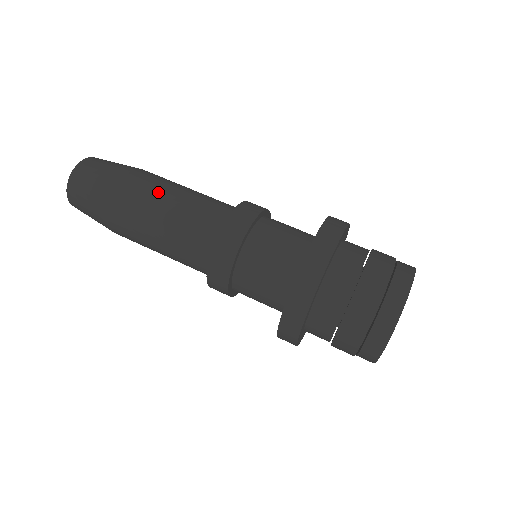
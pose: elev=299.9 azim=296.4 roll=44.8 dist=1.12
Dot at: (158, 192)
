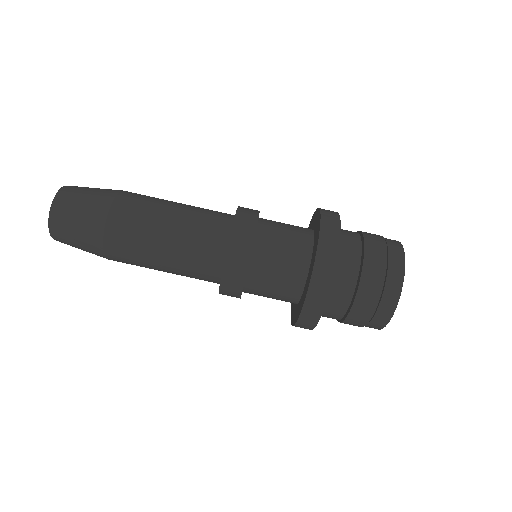
Dot at: (144, 253)
